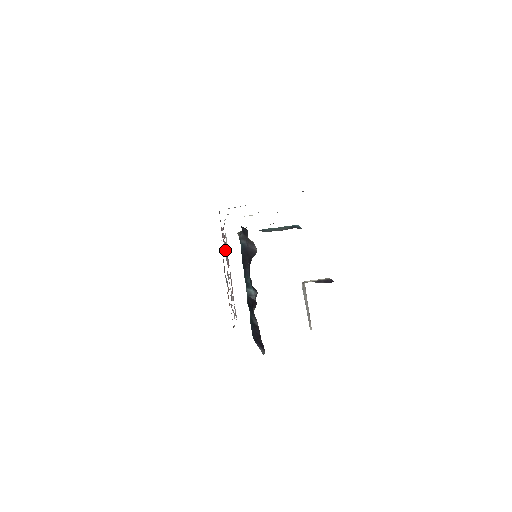
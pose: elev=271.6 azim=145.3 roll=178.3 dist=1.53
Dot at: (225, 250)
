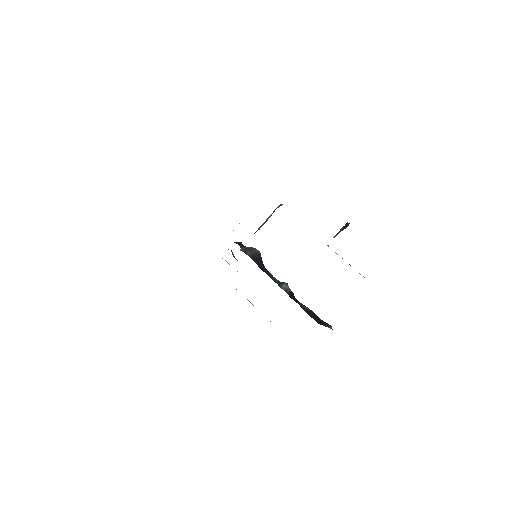
Dot at: occluded
